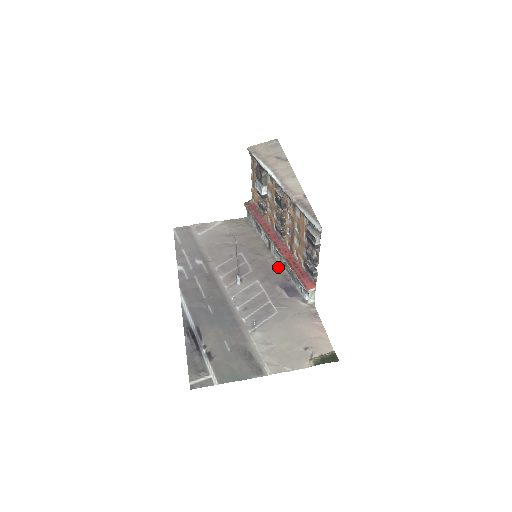
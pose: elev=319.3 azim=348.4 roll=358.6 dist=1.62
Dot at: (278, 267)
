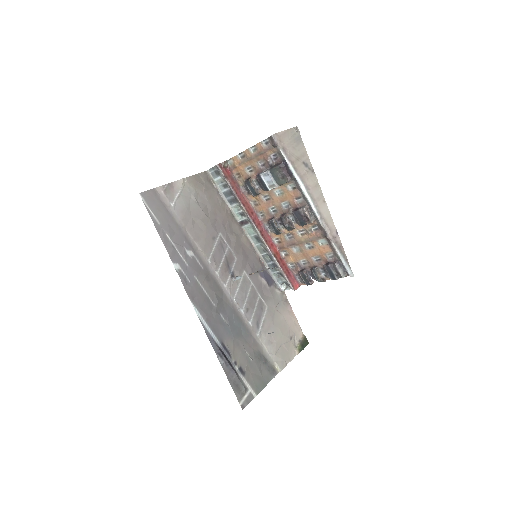
Dot at: (252, 249)
